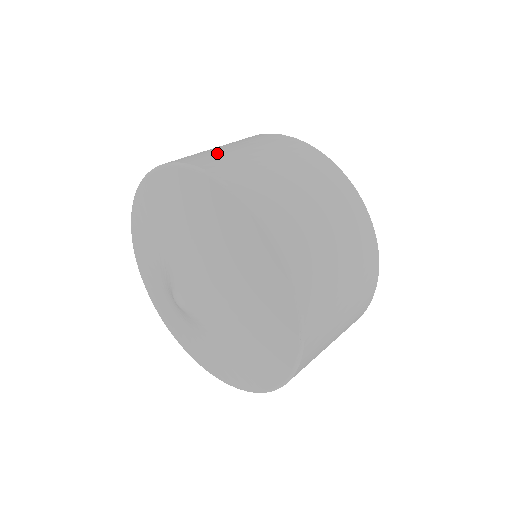
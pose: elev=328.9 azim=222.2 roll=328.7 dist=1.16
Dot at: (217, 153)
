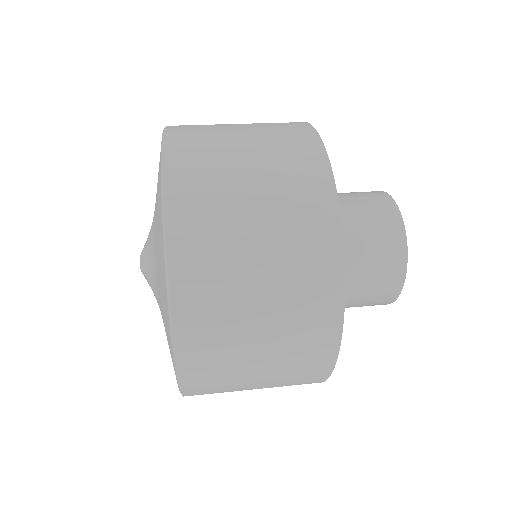
Dot at: occluded
